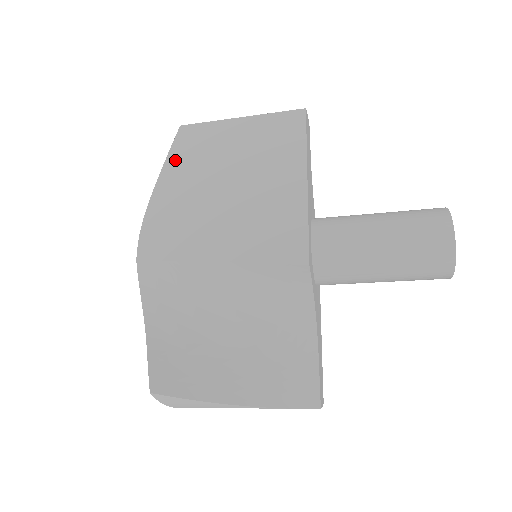
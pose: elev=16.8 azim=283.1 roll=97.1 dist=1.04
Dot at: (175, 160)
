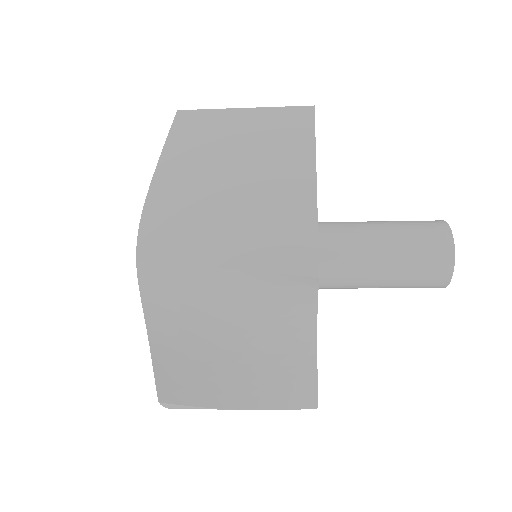
Dot at: (173, 150)
